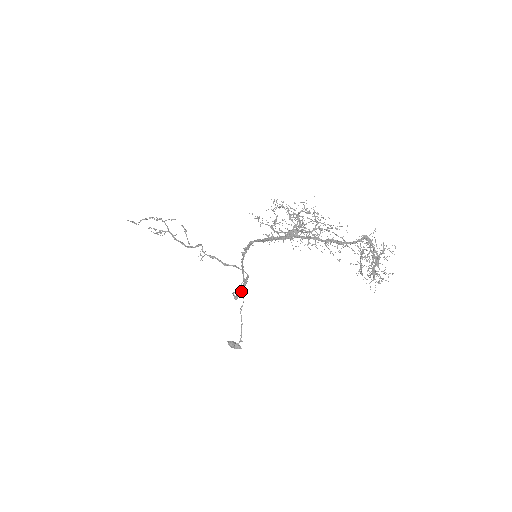
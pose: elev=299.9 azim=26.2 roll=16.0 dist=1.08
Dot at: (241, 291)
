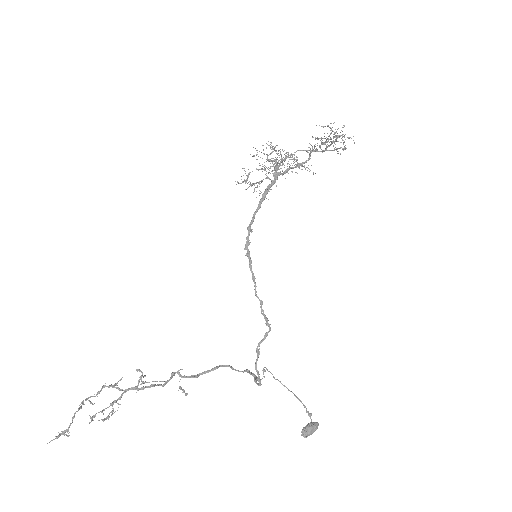
Dot at: (268, 323)
